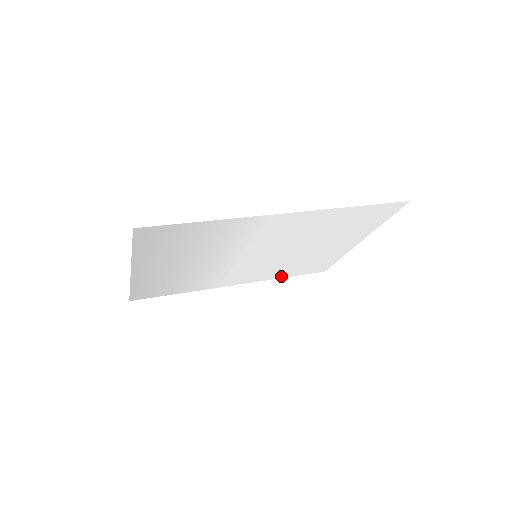
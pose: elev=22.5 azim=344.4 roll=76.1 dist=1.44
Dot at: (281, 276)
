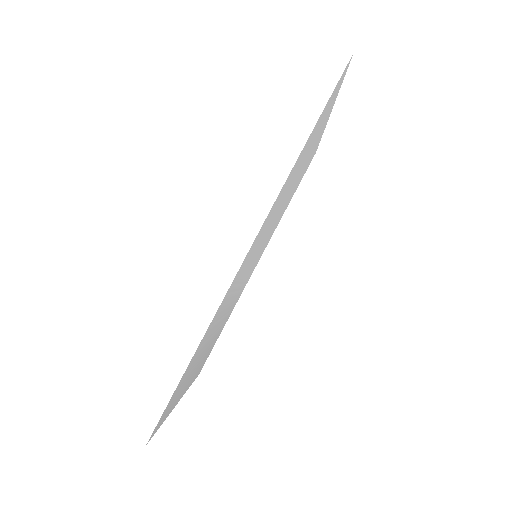
Dot at: (286, 208)
